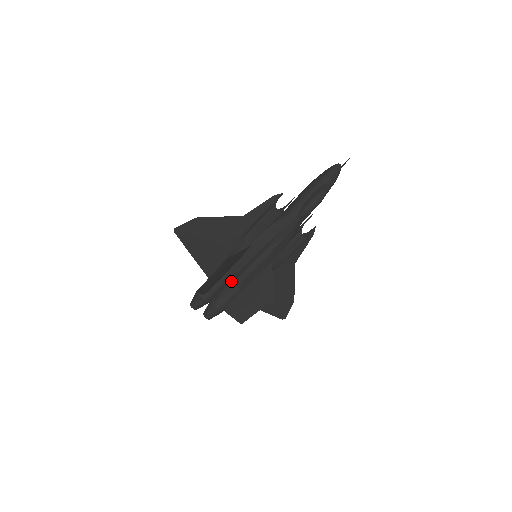
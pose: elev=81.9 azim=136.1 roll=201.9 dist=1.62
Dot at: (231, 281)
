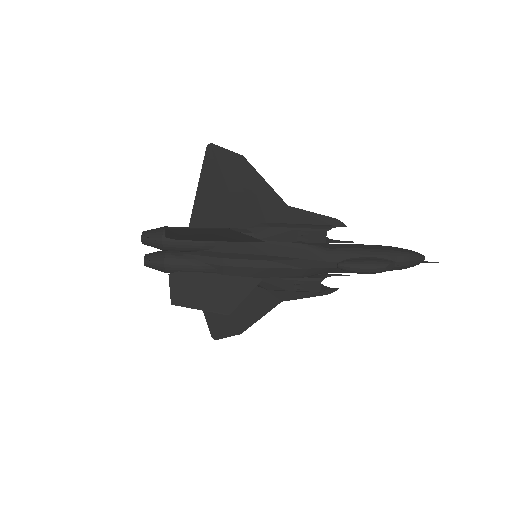
Dot at: (207, 253)
